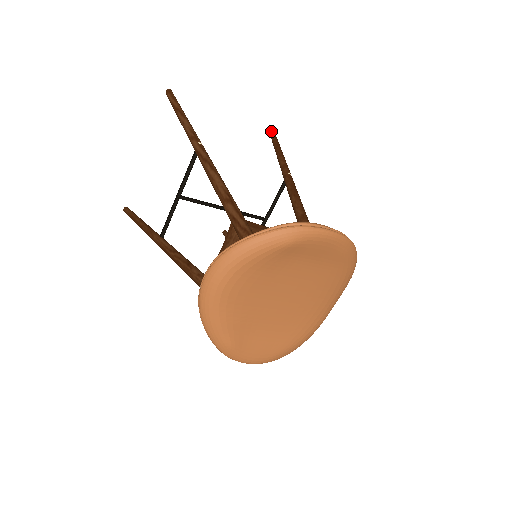
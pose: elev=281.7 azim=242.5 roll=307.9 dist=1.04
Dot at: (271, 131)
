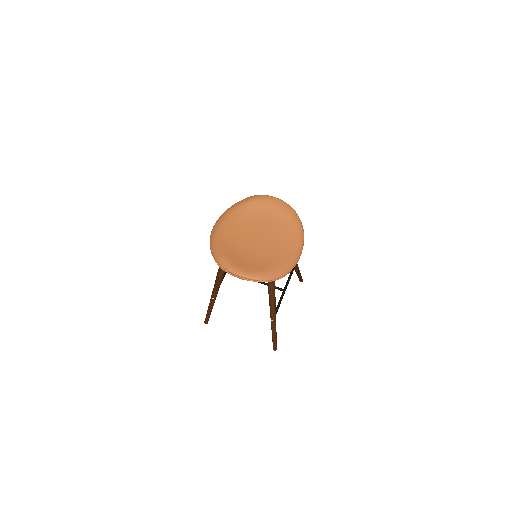
Dot at: occluded
